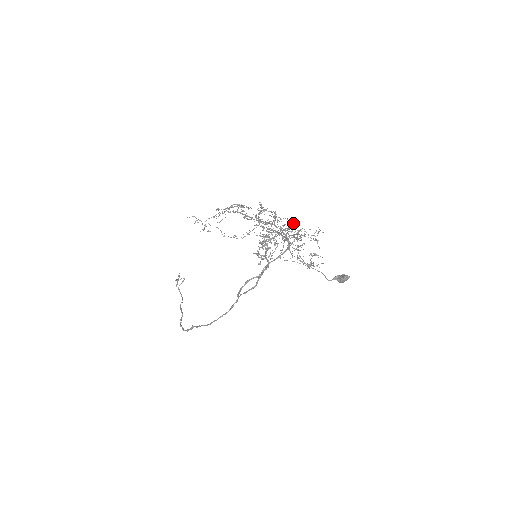
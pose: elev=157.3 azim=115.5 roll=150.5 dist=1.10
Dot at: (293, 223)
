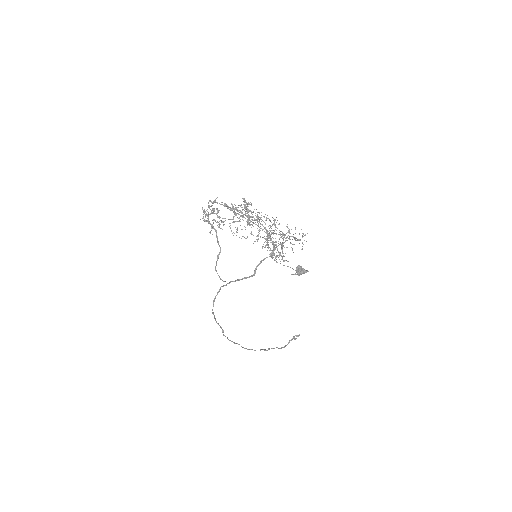
Dot at: occluded
